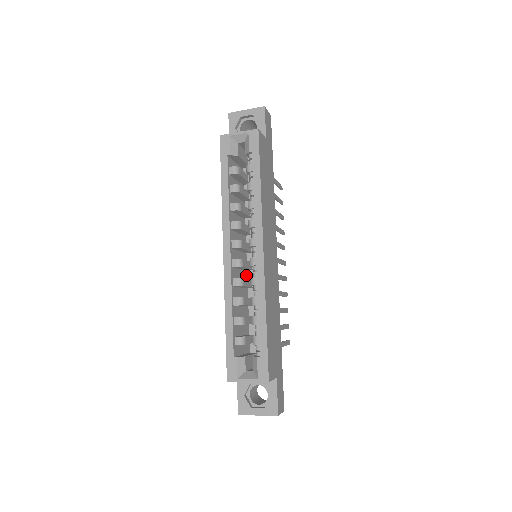
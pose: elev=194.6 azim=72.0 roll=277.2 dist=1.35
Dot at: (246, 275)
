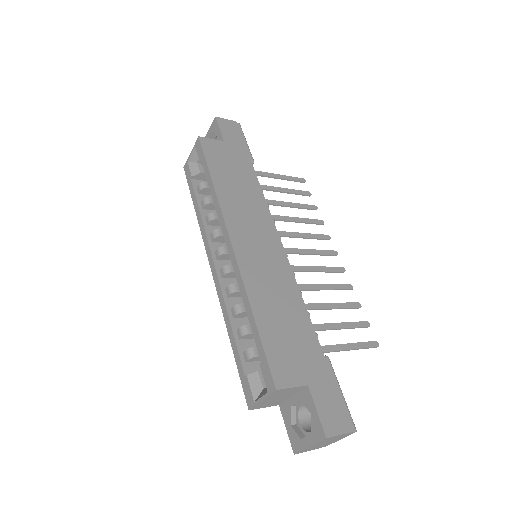
Dot at: occluded
